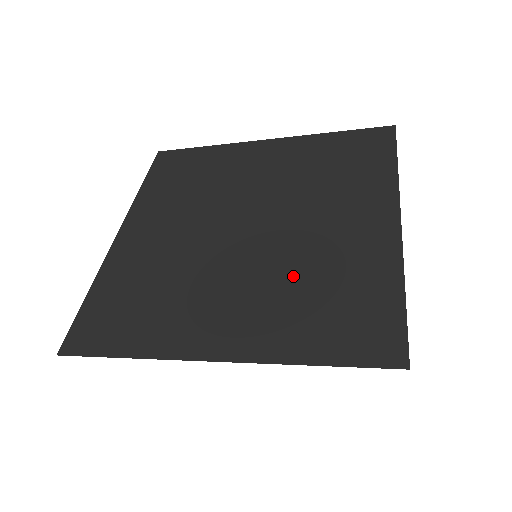
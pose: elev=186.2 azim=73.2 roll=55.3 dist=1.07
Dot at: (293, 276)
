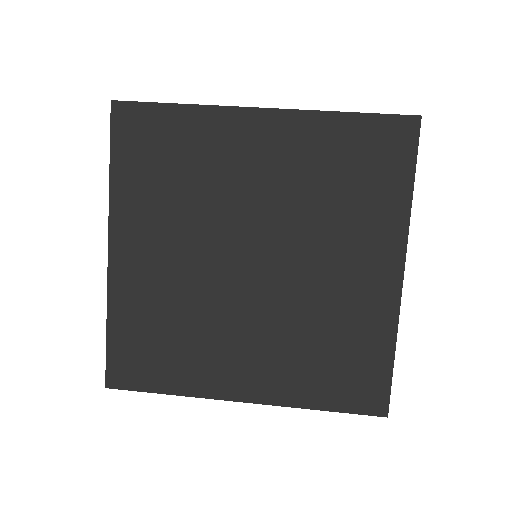
Dot at: (303, 329)
